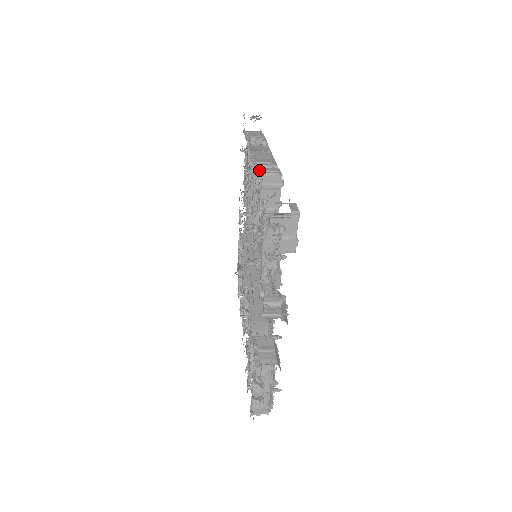
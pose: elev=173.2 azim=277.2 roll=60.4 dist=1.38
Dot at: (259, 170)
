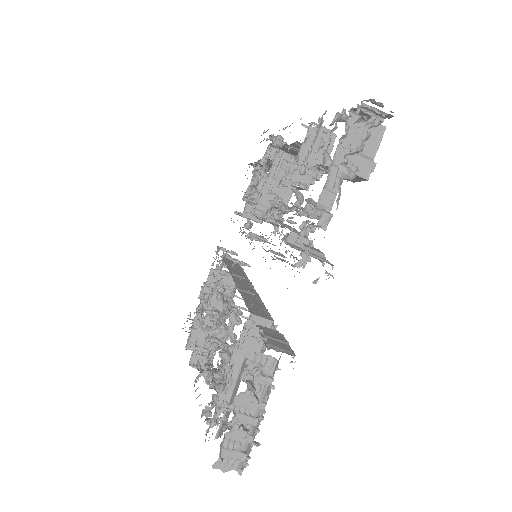
Dot at: occluded
